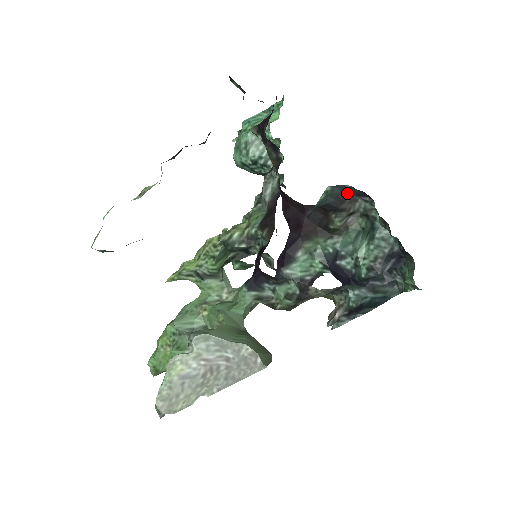
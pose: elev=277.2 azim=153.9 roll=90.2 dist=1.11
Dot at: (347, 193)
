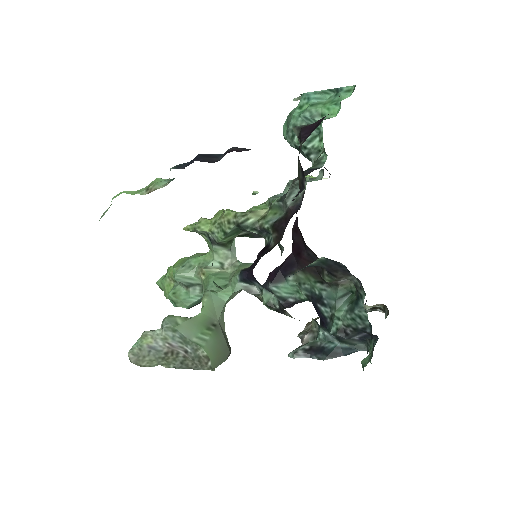
Dot at: (341, 268)
